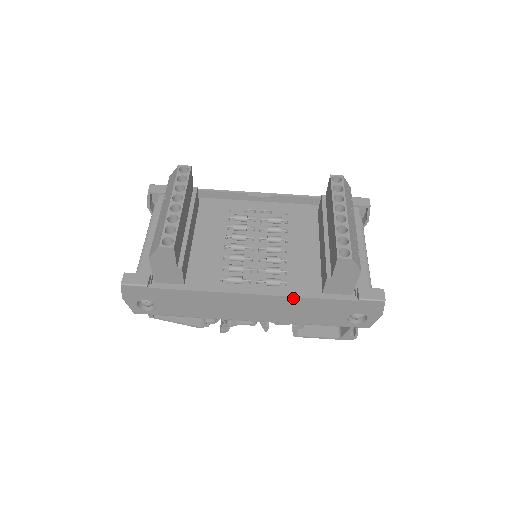
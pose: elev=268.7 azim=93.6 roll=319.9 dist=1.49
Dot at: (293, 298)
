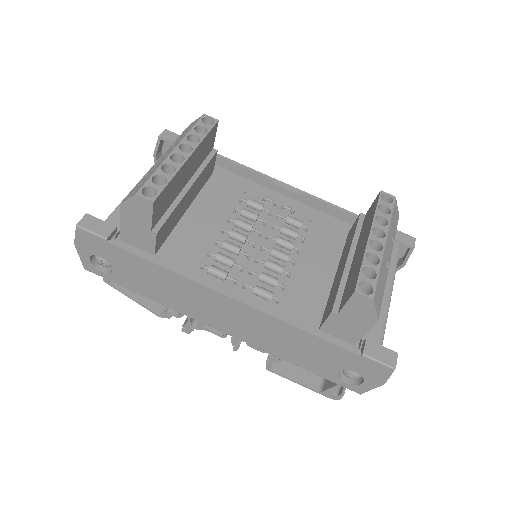
Dot at: (280, 322)
